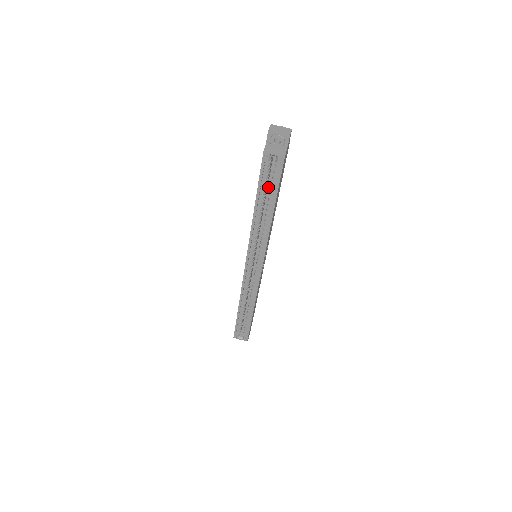
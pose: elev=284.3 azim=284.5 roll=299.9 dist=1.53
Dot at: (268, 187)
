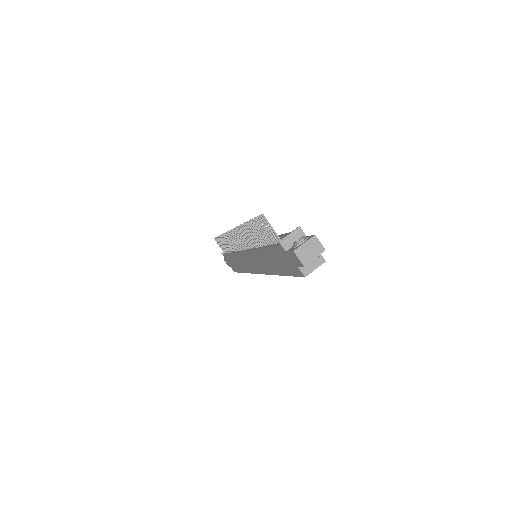
Dot at: occluded
